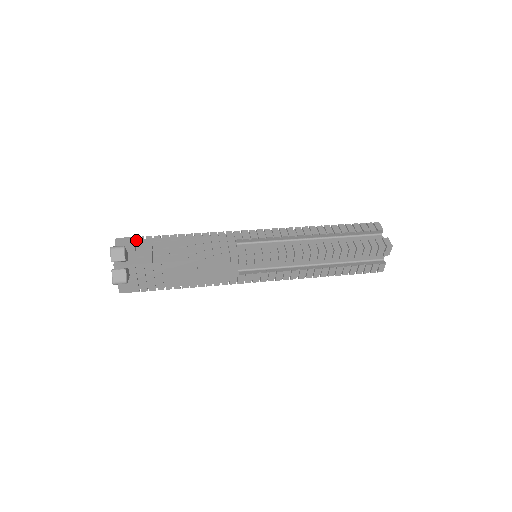
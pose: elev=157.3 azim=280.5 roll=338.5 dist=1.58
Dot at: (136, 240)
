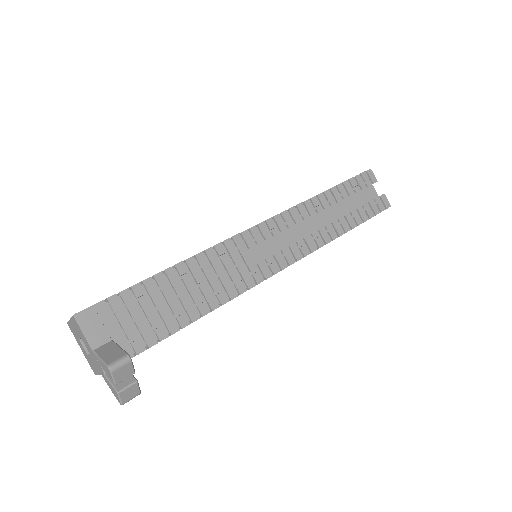
Dot at: (106, 304)
